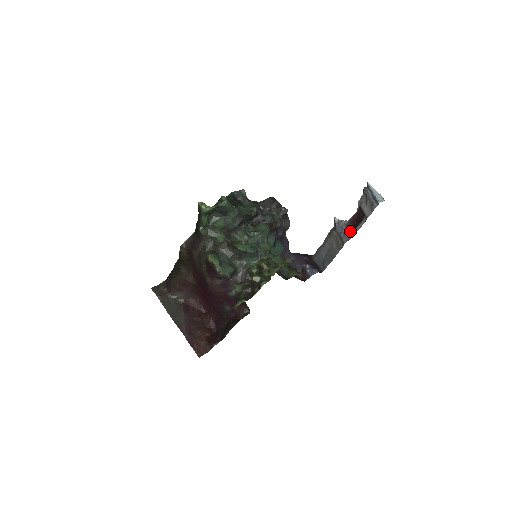
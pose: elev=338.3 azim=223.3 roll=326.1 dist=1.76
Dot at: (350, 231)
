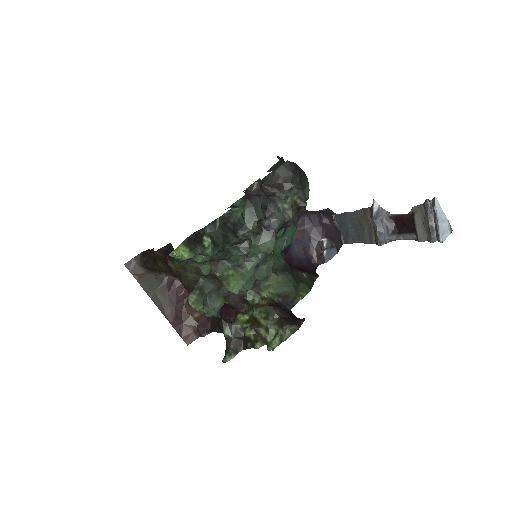
Dot at: (391, 231)
